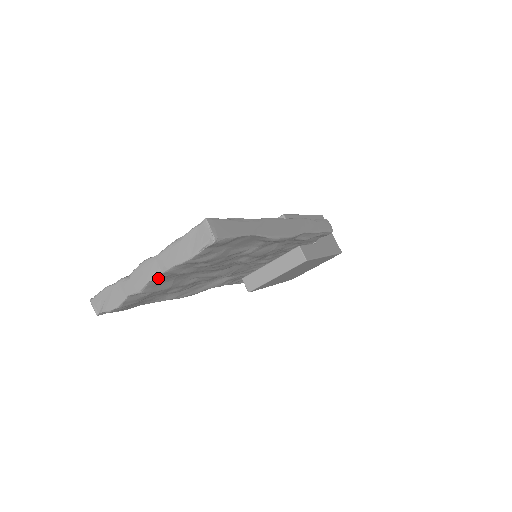
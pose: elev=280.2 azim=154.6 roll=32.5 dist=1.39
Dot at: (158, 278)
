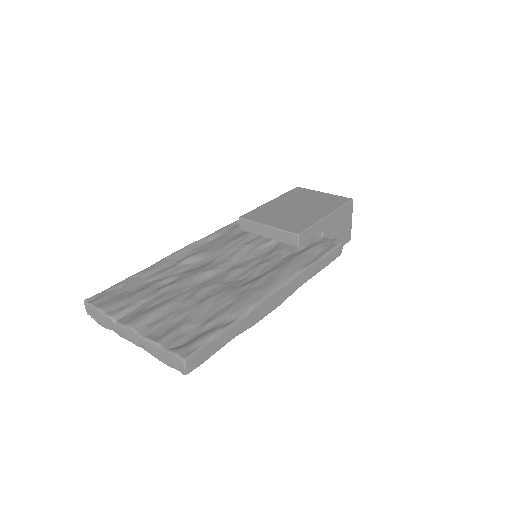
Dot at: (138, 346)
